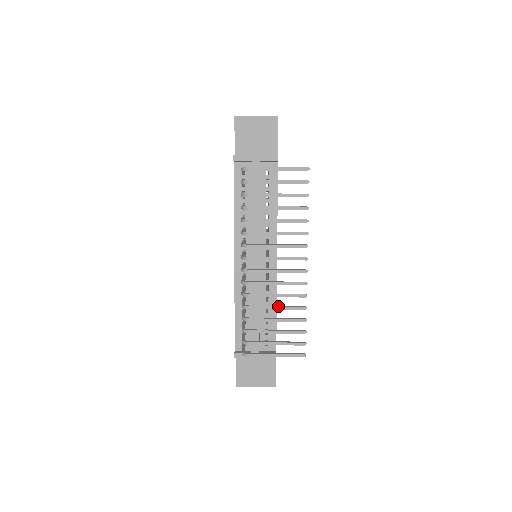
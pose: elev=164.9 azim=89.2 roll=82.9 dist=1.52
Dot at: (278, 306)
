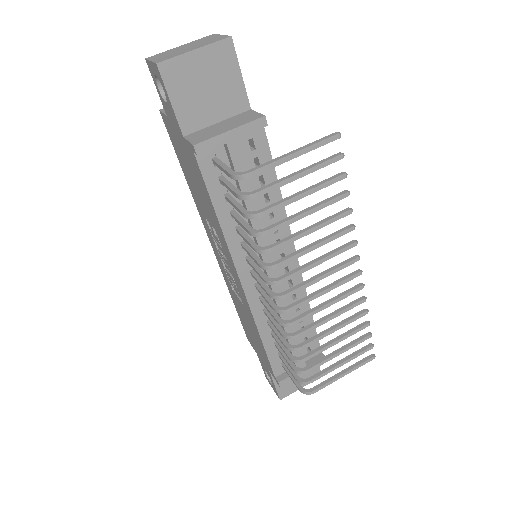
Dot at: (335, 328)
